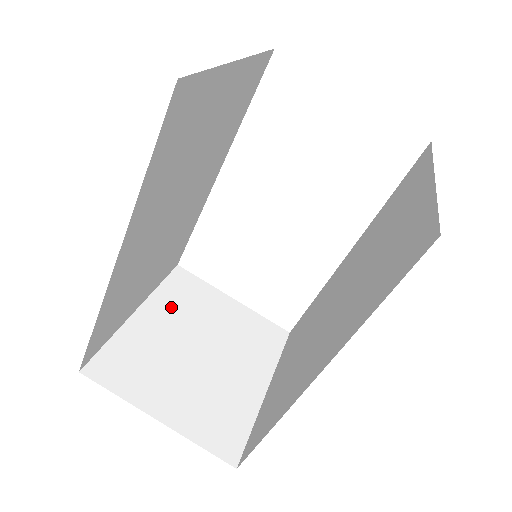
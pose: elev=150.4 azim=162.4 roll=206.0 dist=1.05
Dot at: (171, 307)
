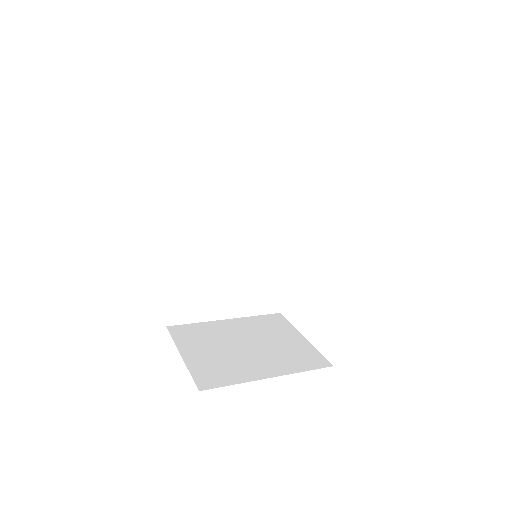
Dot at: (250, 325)
